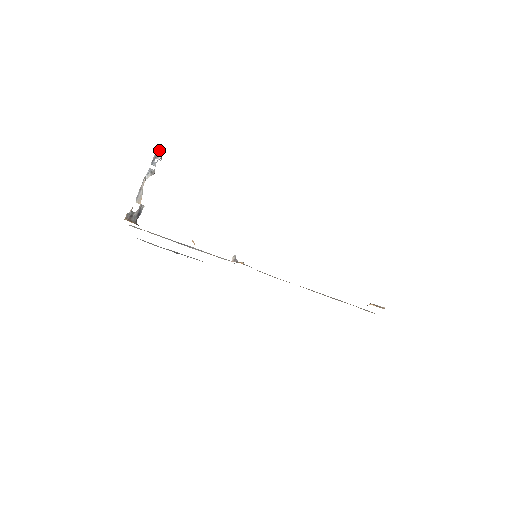
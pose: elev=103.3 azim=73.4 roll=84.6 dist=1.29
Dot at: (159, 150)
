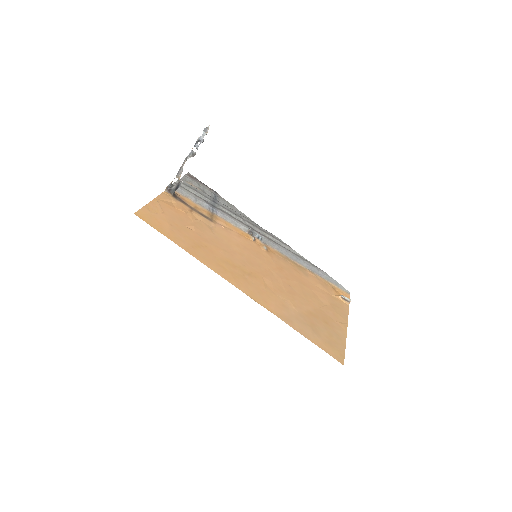
Dot at: (204, 133)
